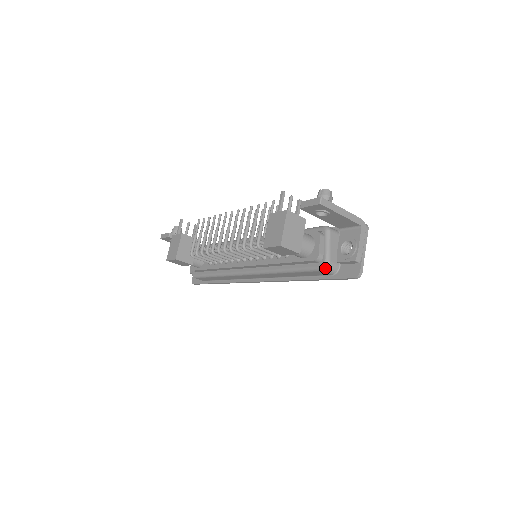
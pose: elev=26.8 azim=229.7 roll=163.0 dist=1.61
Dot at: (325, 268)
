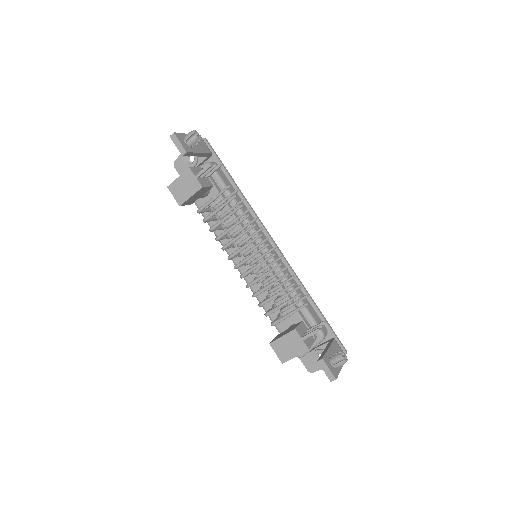
Dot at: occluded
